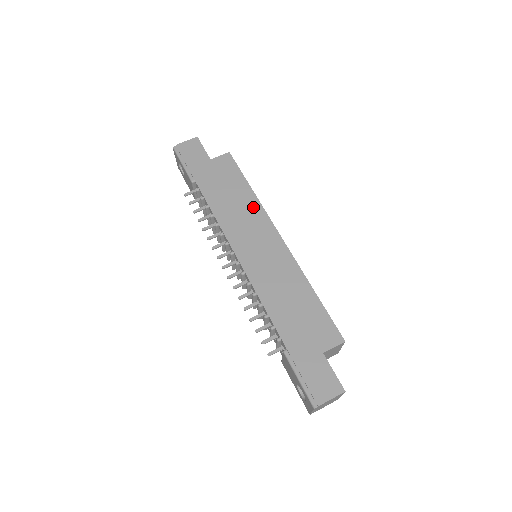
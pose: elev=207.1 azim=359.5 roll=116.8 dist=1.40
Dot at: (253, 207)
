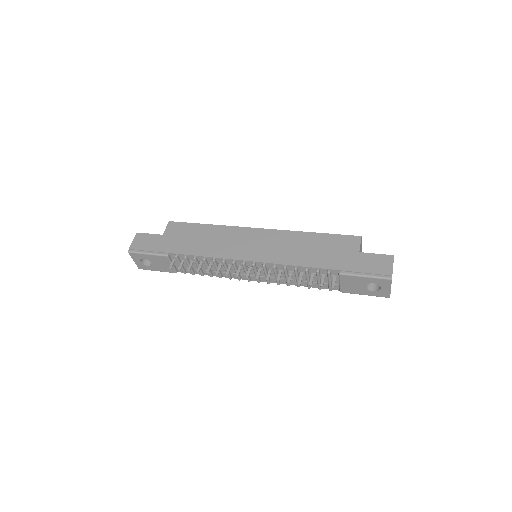
Dot at: (223, 231)
